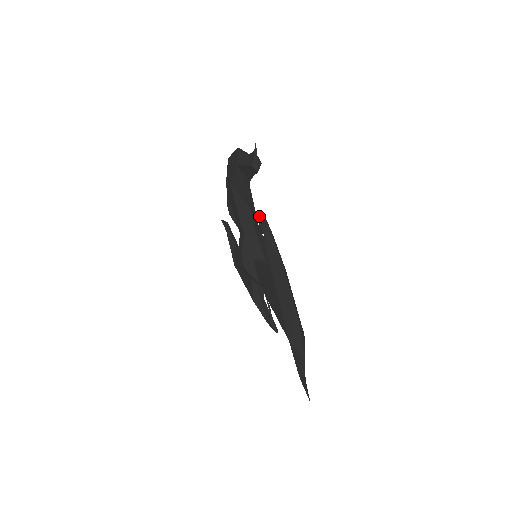
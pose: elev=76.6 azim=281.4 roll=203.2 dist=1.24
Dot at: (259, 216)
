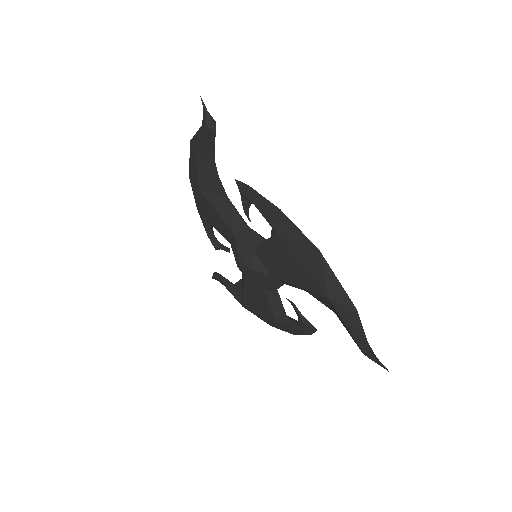
Dot at: occluded
